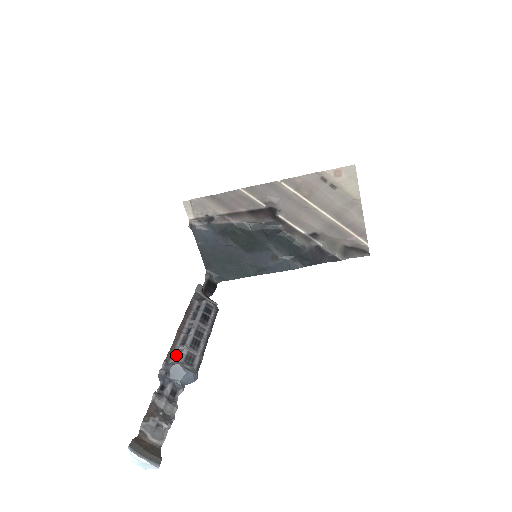
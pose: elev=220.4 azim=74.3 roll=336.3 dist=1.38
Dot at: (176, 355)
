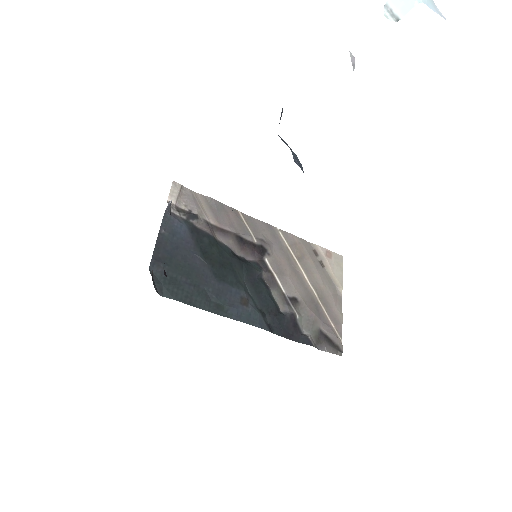
Dot at: occluded
